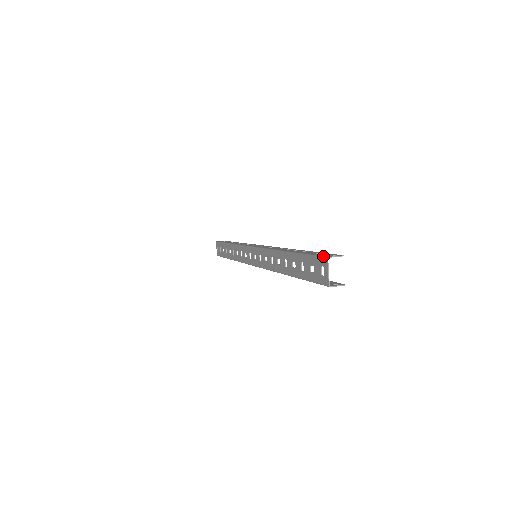
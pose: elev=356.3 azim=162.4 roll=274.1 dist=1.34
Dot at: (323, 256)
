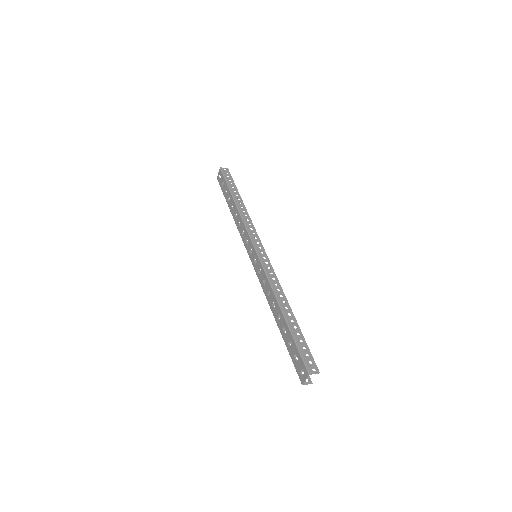
Dot at: (307, 368)
